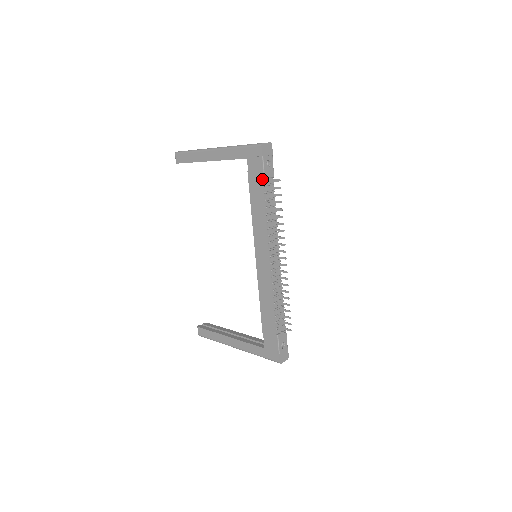
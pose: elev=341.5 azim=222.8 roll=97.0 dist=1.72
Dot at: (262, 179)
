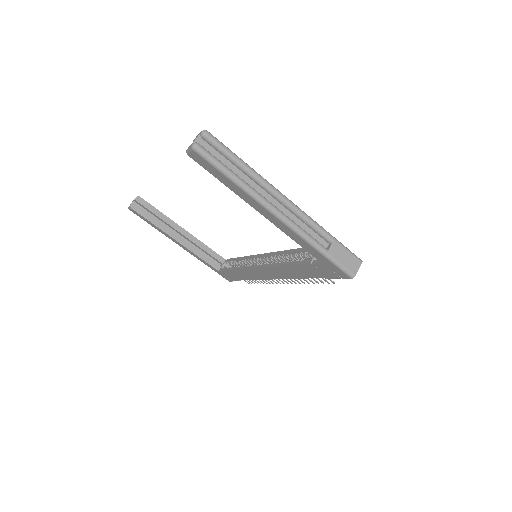
Dot at: occluded
